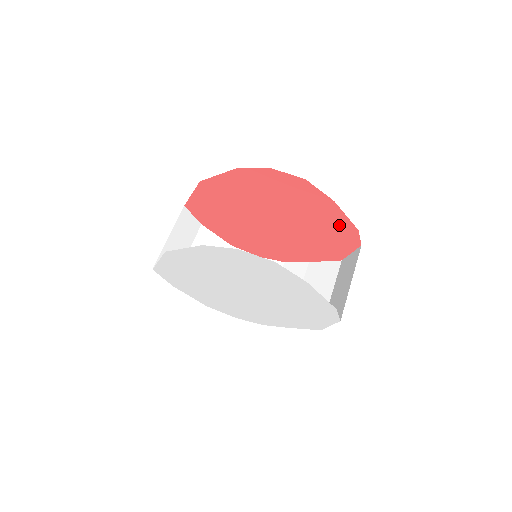
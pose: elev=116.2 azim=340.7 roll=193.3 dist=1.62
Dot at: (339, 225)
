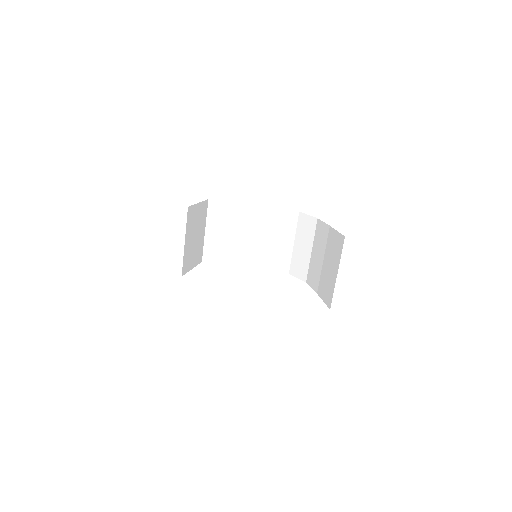
Dot at: occluded
